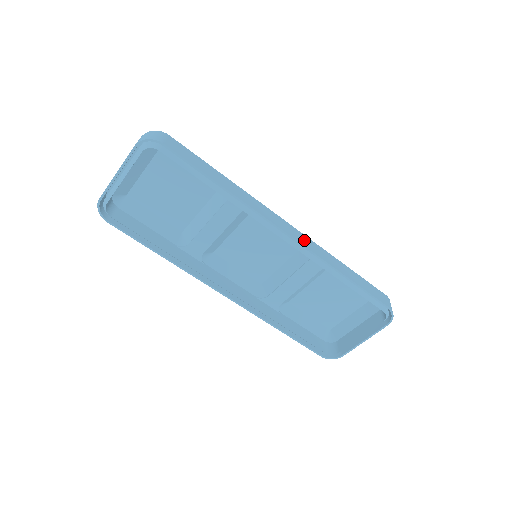
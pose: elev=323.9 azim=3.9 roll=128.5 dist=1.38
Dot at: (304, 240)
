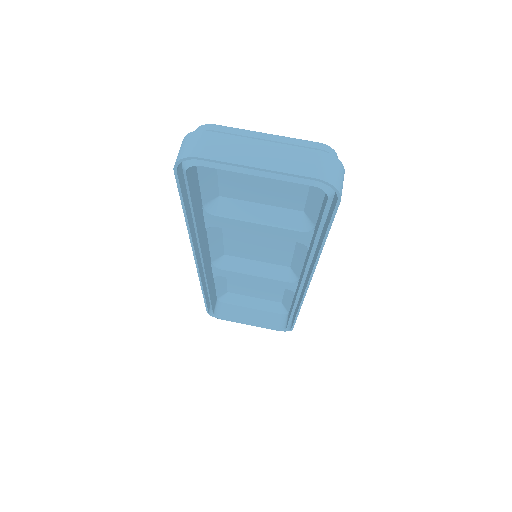
Dot at: occluded
